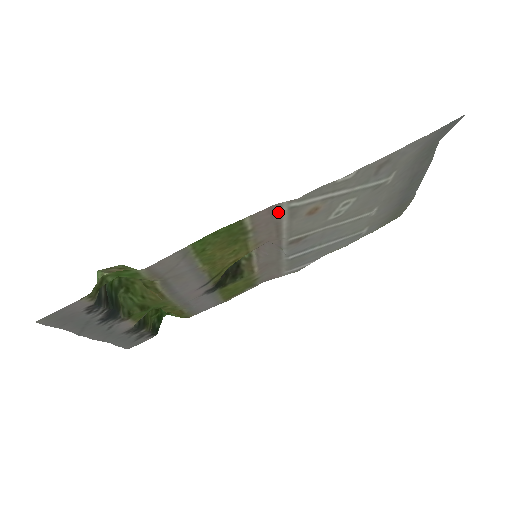
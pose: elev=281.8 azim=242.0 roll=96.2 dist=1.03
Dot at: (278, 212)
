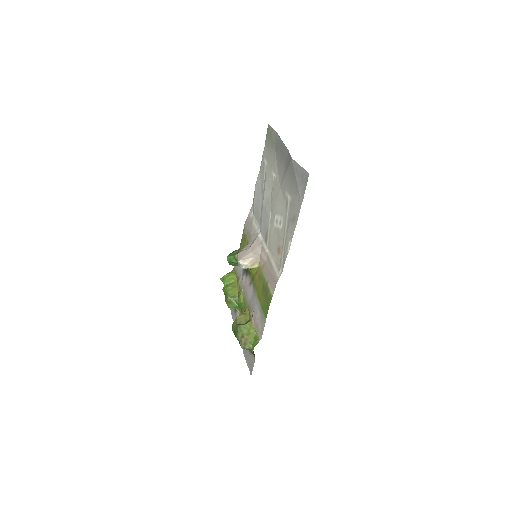
Dot at: (275, 276)
